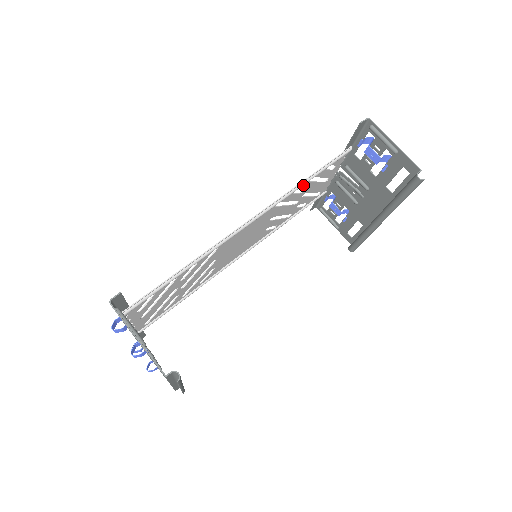
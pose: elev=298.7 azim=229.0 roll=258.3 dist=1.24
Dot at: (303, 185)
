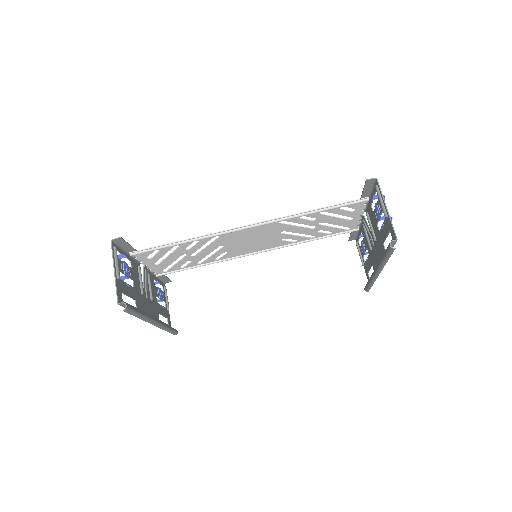
Dot at: (311, 214)
